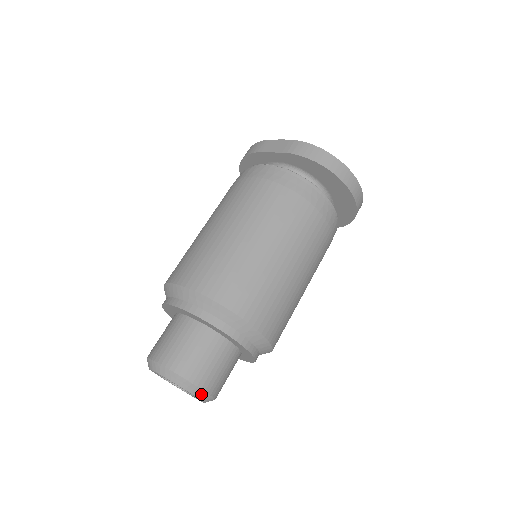
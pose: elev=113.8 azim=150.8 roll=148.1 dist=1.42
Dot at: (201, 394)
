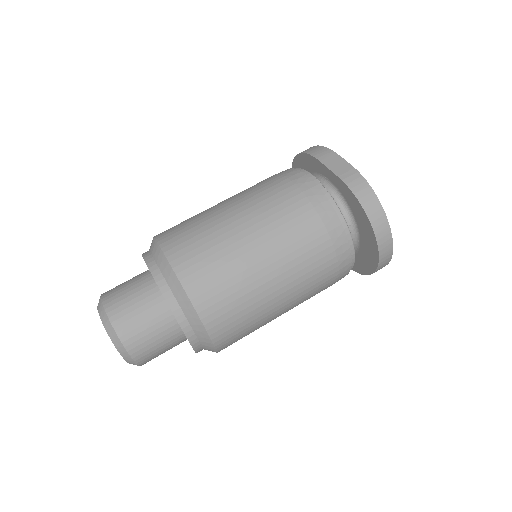
Dot at: (128, 358)
